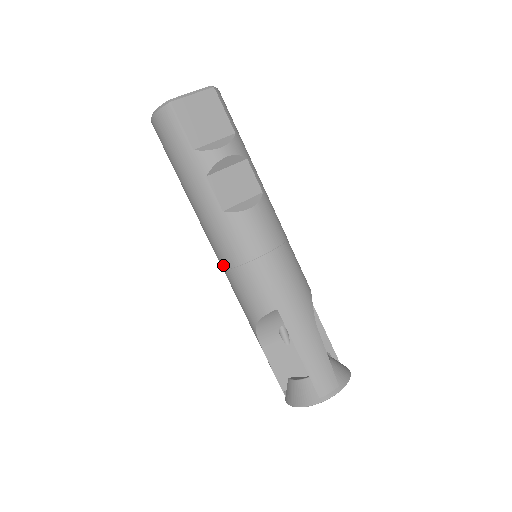
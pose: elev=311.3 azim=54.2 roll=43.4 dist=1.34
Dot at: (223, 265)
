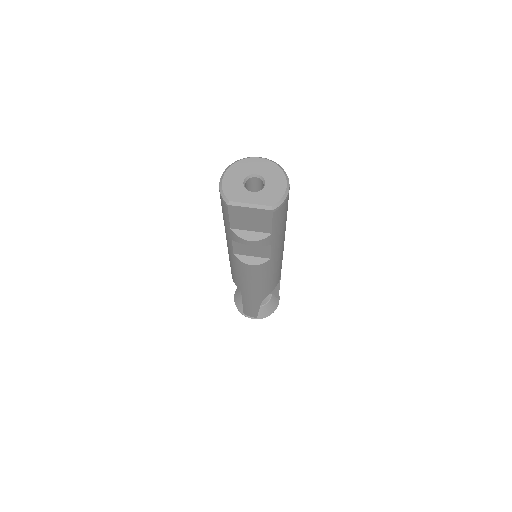
Dot at: occluded
